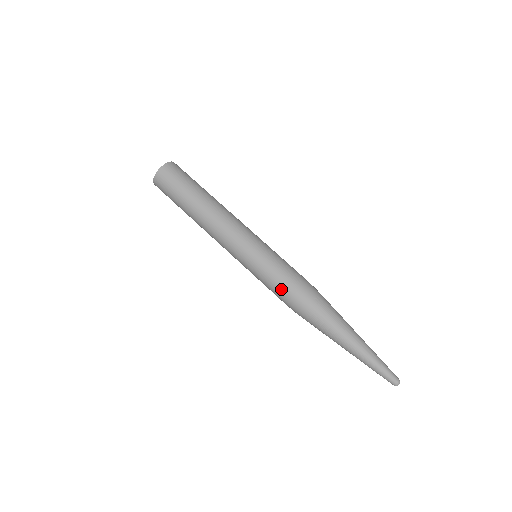
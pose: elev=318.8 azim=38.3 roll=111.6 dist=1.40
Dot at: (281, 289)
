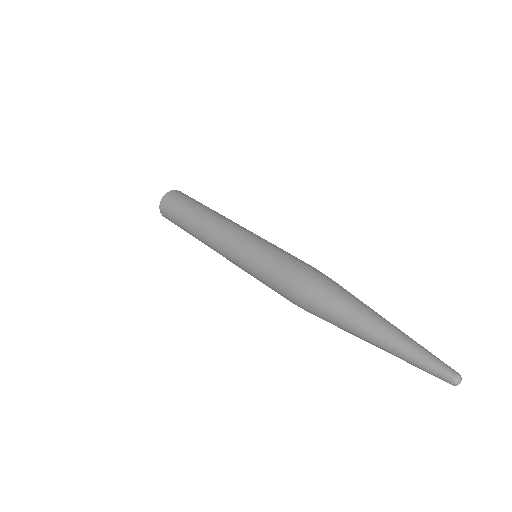
Dot at: (278, 278)
